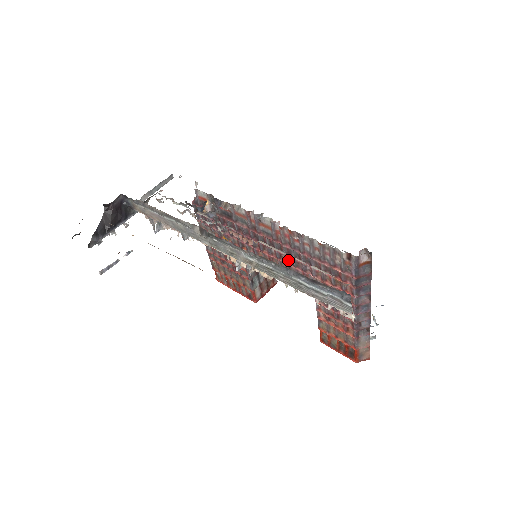
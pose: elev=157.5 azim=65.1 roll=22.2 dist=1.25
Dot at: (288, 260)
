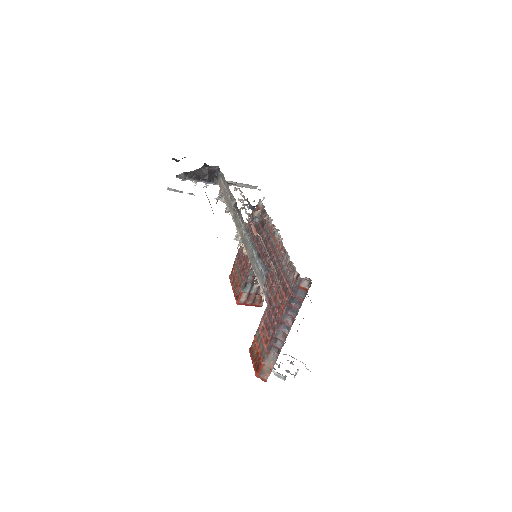
Dot at: (270, 270)
